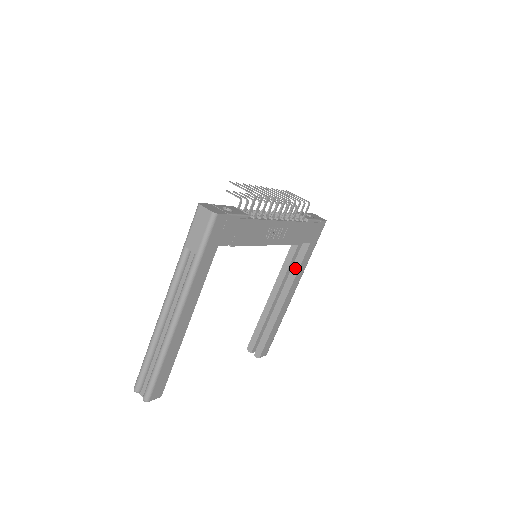
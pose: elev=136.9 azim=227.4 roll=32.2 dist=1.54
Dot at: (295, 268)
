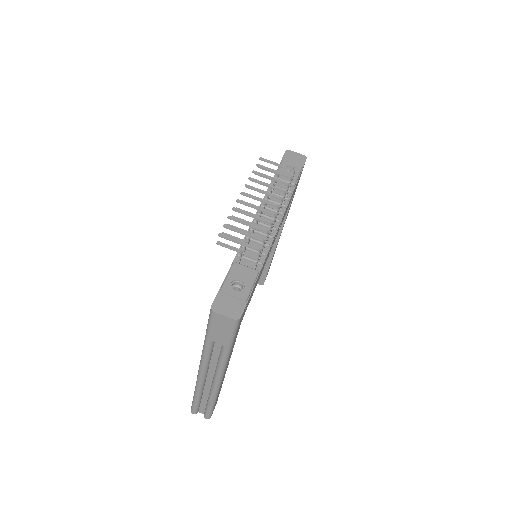
Dot at: occluded
